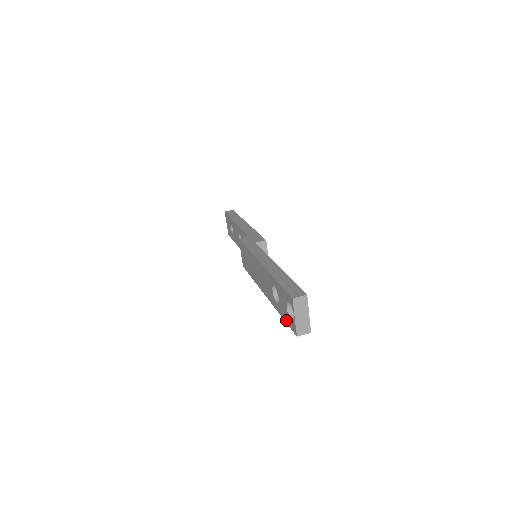
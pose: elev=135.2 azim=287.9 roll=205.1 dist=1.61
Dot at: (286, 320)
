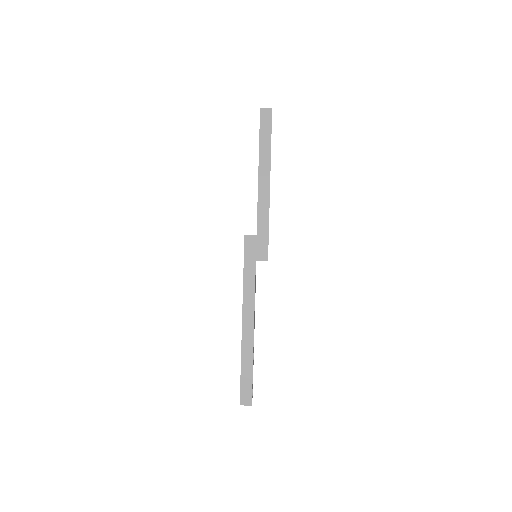
Dot at: occluded
